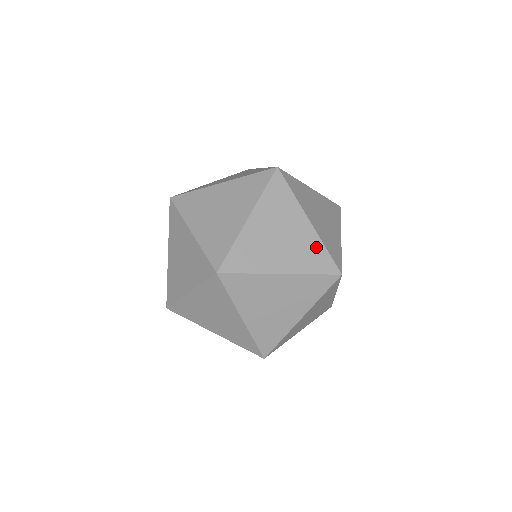
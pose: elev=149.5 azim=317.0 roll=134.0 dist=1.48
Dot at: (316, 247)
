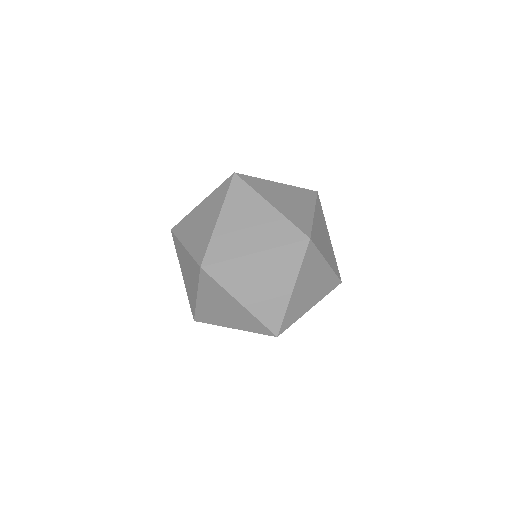
Dot at: (333, 256)
